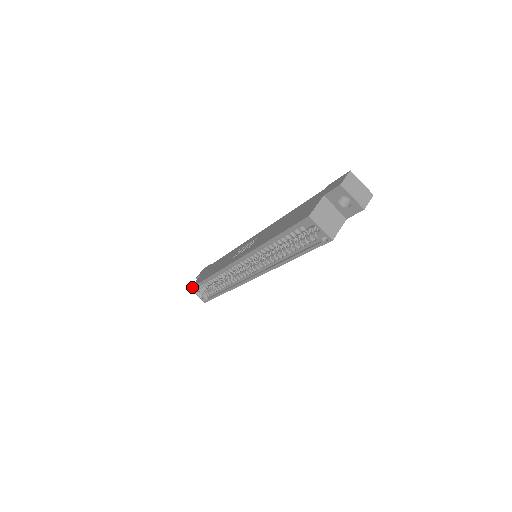
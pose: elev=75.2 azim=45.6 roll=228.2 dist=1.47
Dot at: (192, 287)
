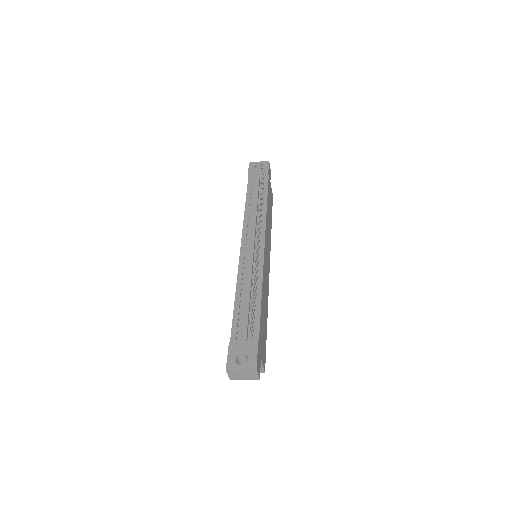
Dot at: occluded
